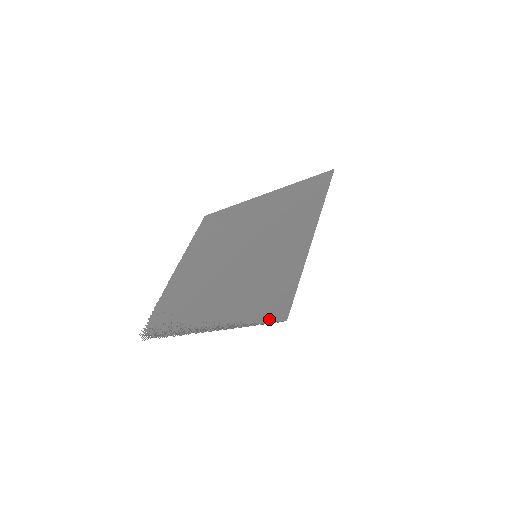
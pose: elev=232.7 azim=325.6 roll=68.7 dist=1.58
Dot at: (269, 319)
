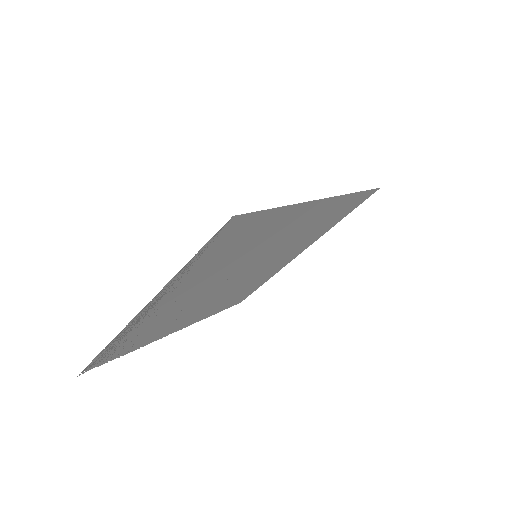
Dot at: (216, 236)
